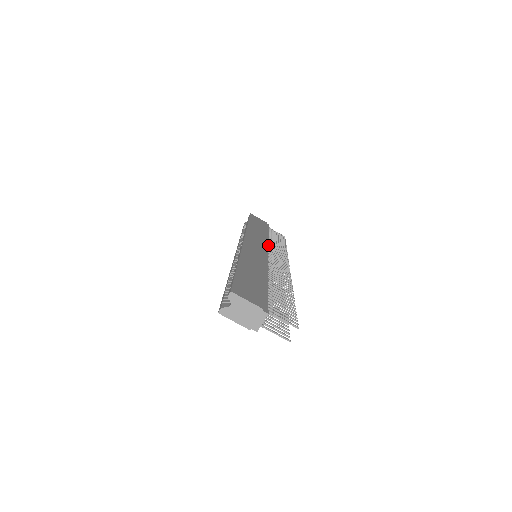
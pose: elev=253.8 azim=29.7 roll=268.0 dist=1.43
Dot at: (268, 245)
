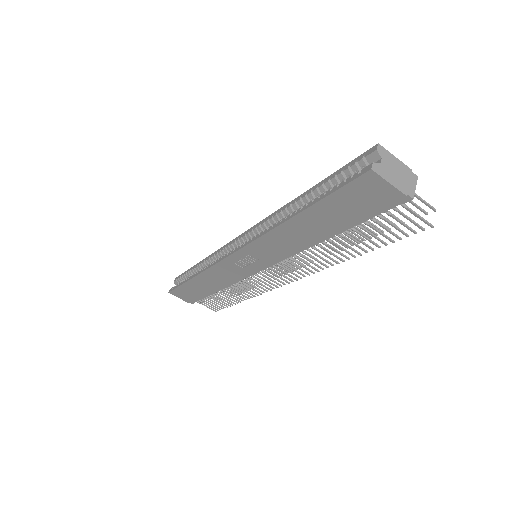
Dot at: occluded
